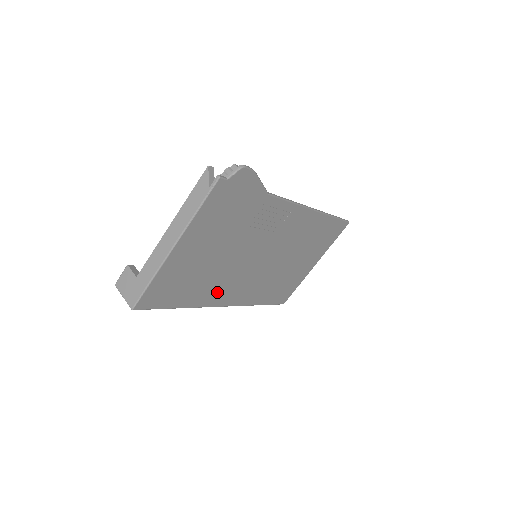
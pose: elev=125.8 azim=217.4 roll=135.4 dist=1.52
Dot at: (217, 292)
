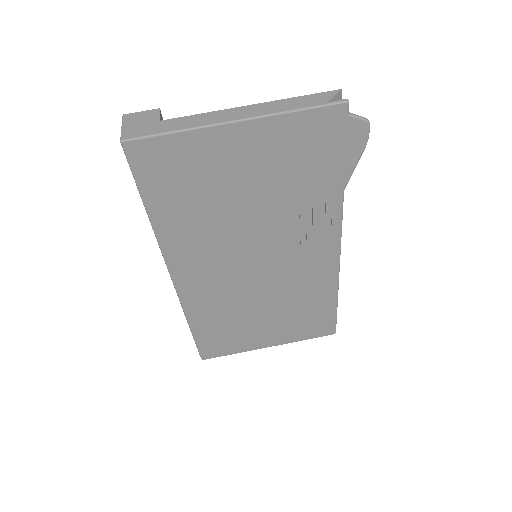
Dot at: (190, 248)
